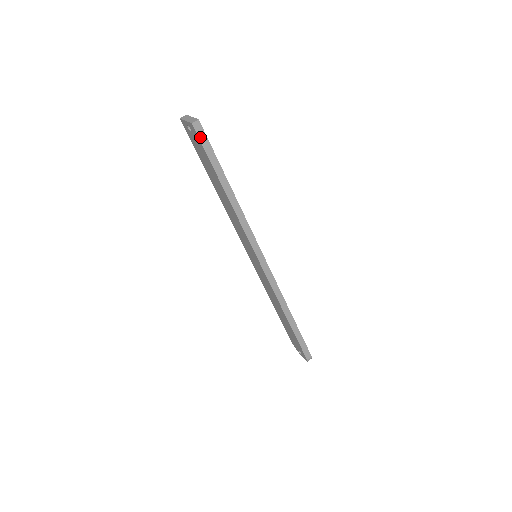
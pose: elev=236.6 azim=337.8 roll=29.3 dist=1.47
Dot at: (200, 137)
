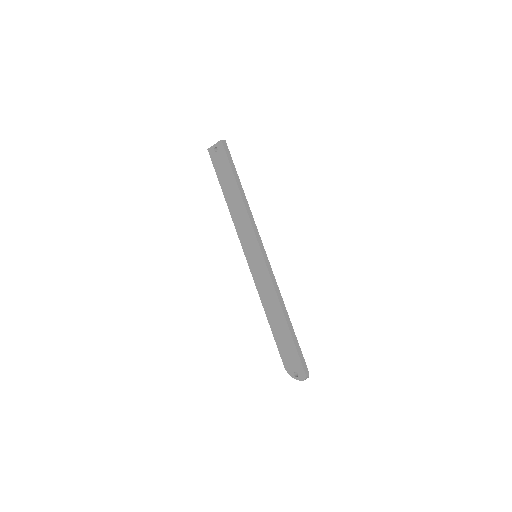
Dot at: (225, 149)
